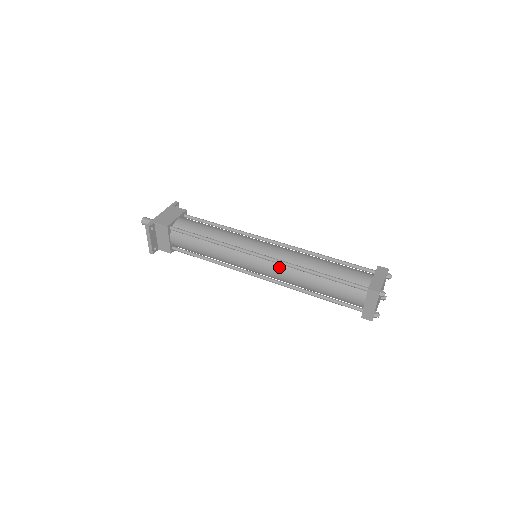
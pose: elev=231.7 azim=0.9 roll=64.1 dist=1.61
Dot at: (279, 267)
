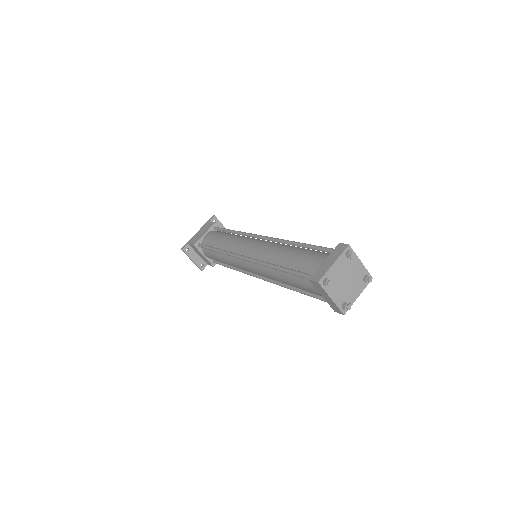
Dot at: (258, 266)
